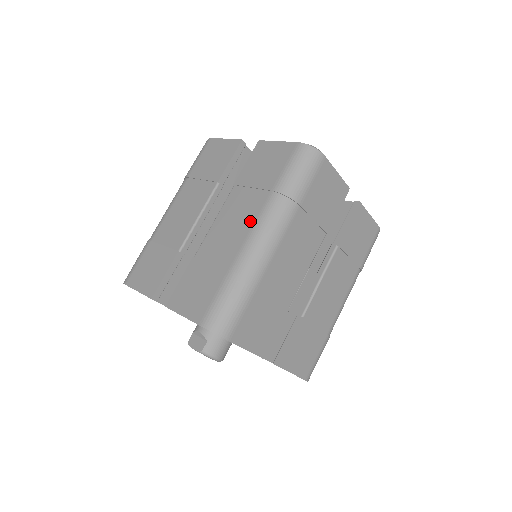
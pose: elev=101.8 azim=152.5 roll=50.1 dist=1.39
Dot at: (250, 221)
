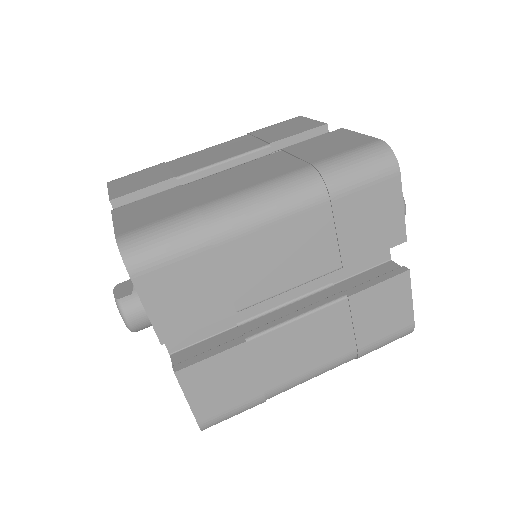
Dot at: (263, 178)
